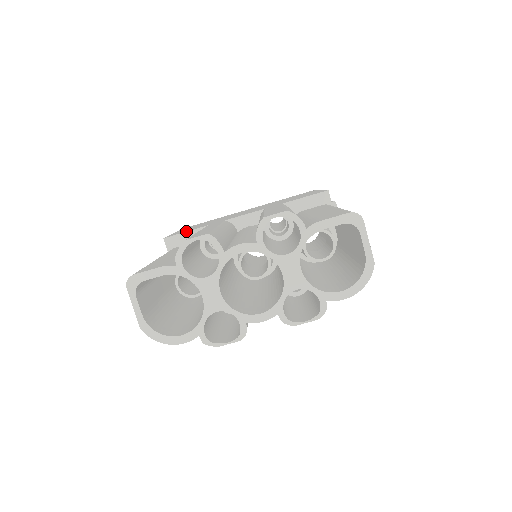
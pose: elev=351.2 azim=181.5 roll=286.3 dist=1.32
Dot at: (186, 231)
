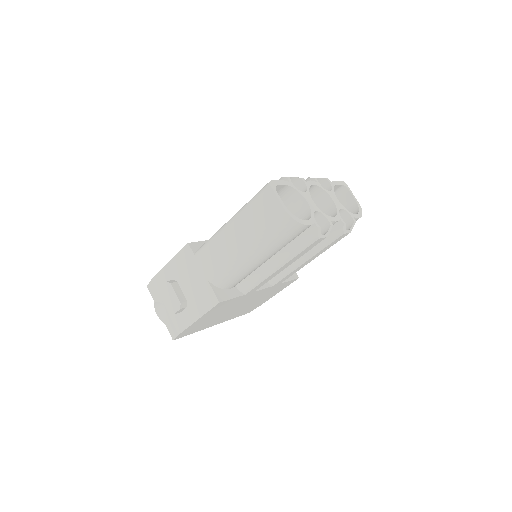
Dot at: (201, 241)
